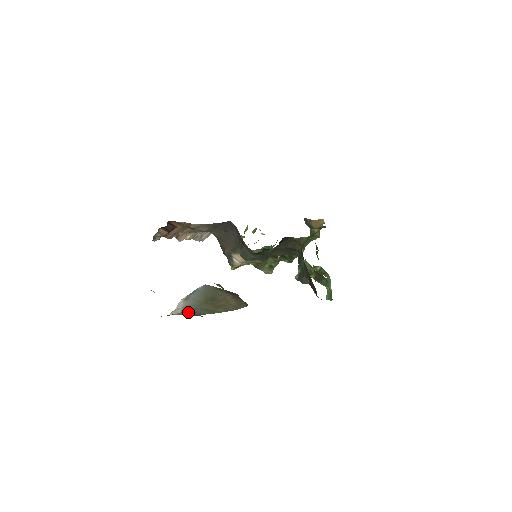
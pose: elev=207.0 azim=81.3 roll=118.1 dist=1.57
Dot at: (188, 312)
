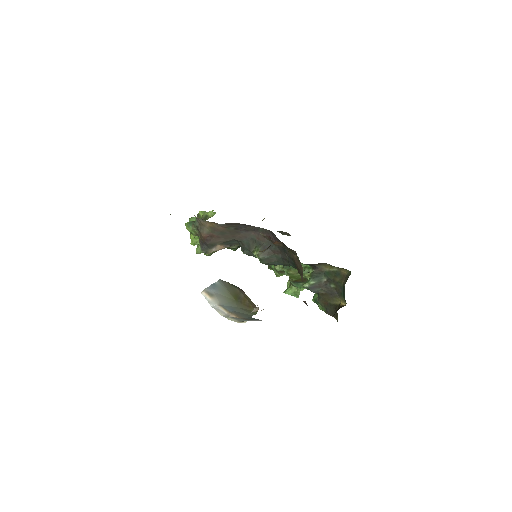
Dot at: (238, 313)
